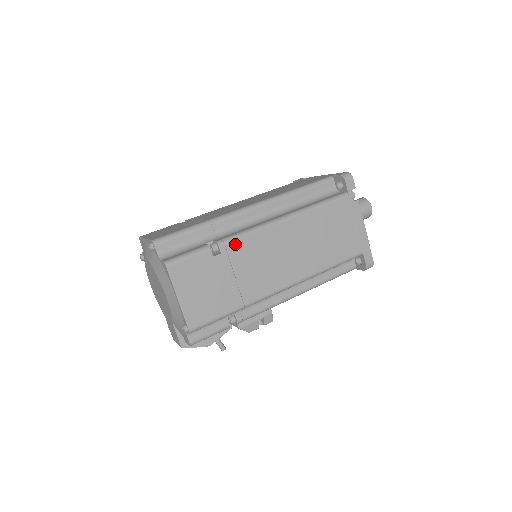
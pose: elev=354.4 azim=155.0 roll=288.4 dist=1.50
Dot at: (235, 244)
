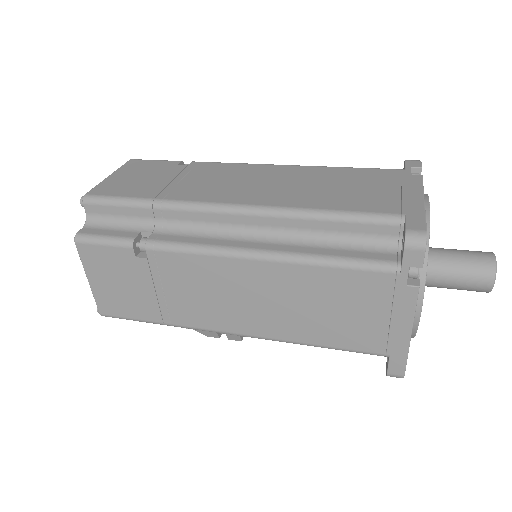
Dot at: (169, 256)
